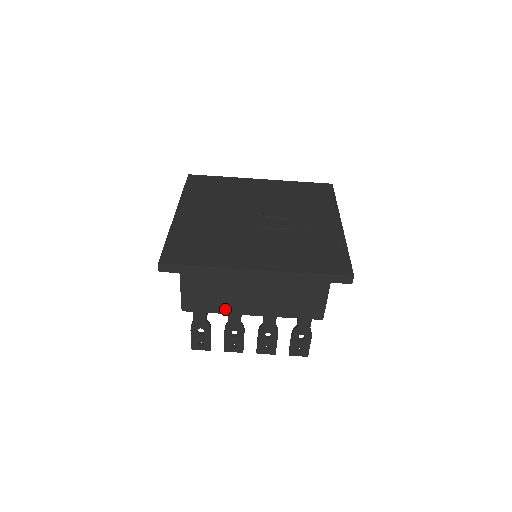
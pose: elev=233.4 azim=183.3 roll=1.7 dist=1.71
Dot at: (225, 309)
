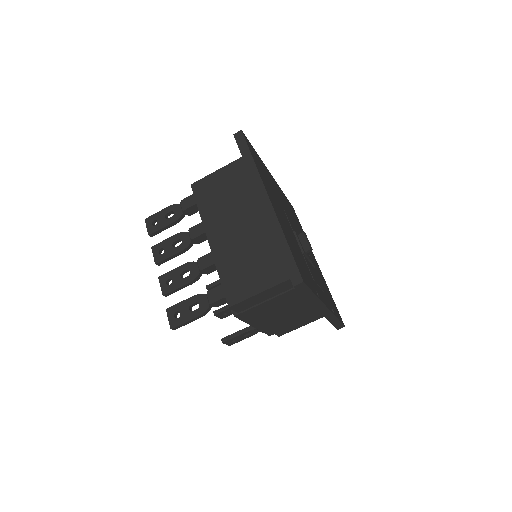
Dot at: (207, 215)
